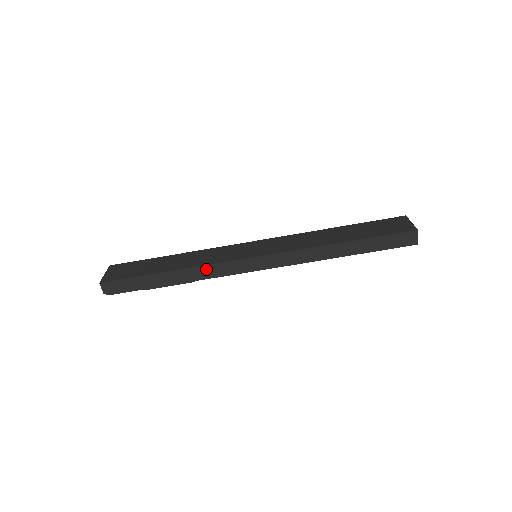
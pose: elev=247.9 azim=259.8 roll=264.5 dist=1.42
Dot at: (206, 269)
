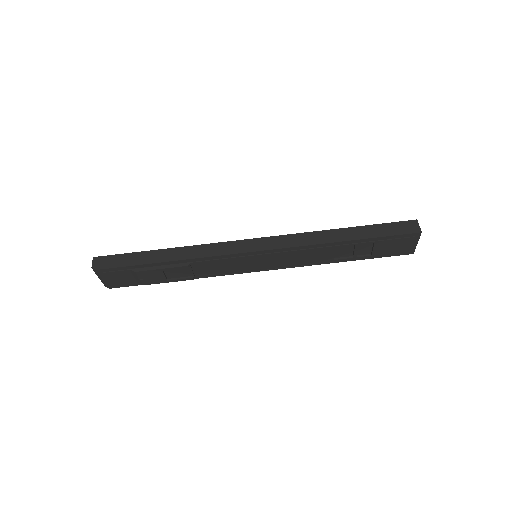
Dot at: (203, 248)
